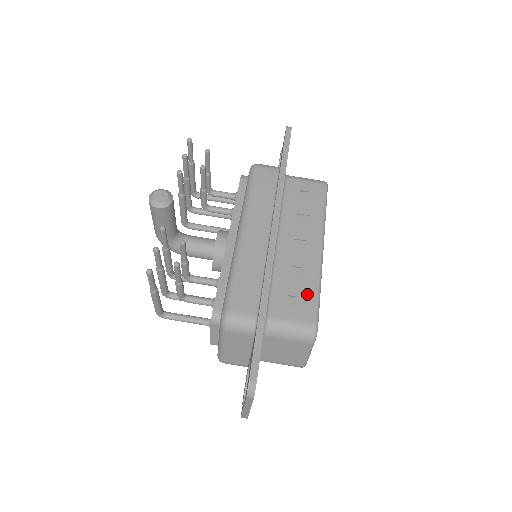
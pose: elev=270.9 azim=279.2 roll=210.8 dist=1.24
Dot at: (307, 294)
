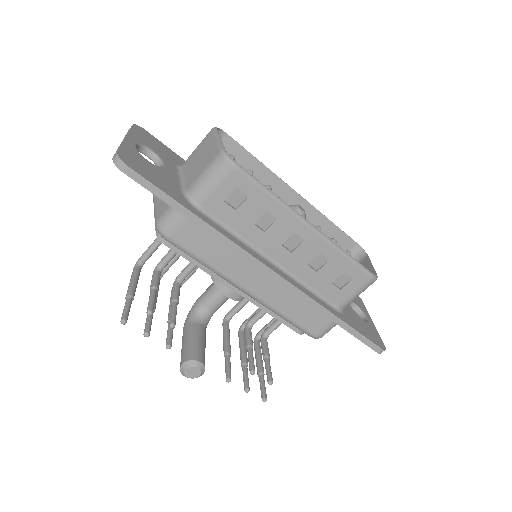
Dot at: (343, 269)
